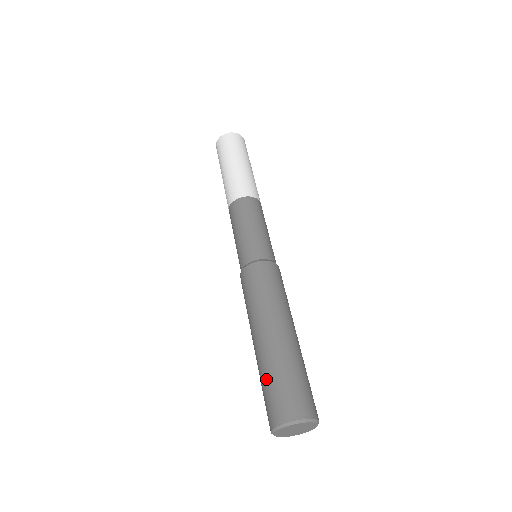
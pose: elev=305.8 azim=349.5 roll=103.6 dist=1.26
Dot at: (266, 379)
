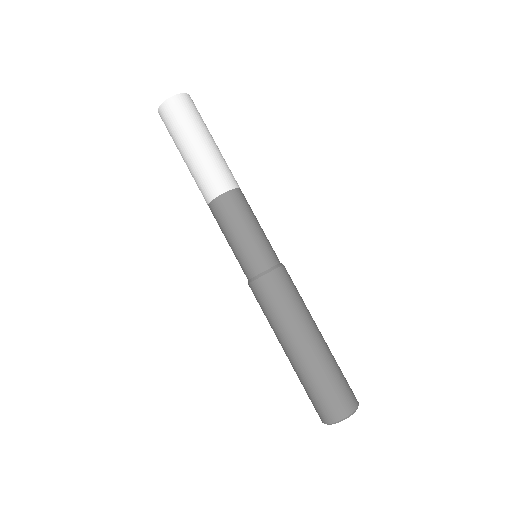
Dot at: (311, 386)
